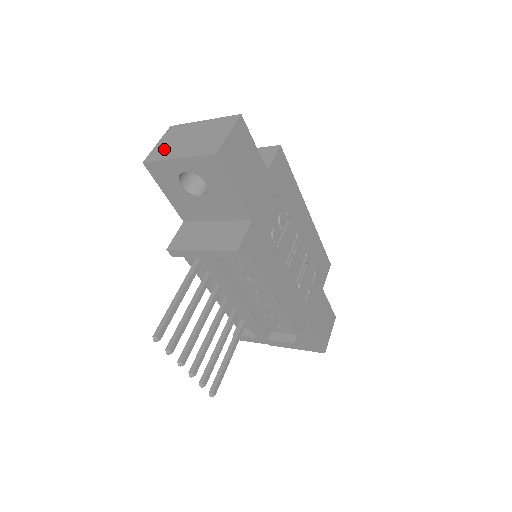
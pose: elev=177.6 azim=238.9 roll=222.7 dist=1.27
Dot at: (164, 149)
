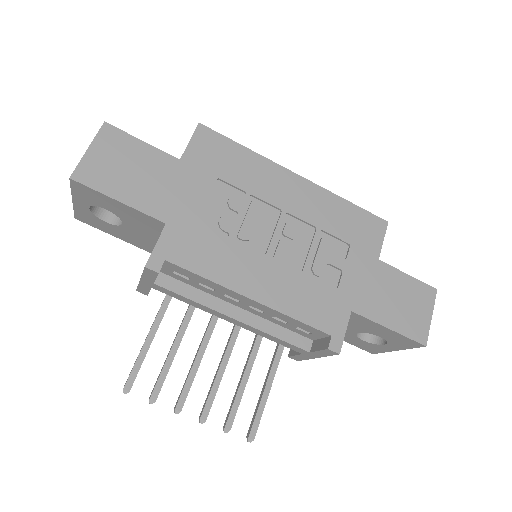
Dot at: occluded
